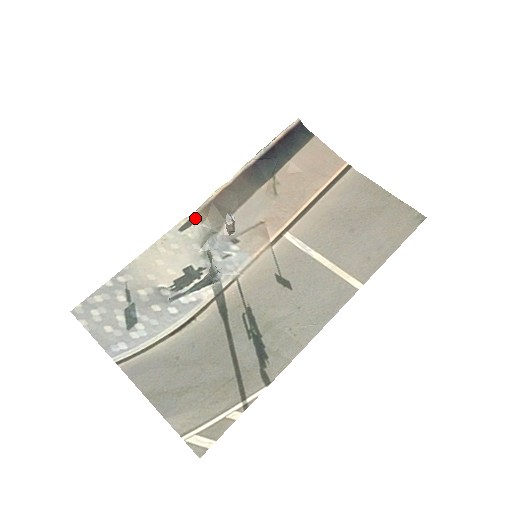
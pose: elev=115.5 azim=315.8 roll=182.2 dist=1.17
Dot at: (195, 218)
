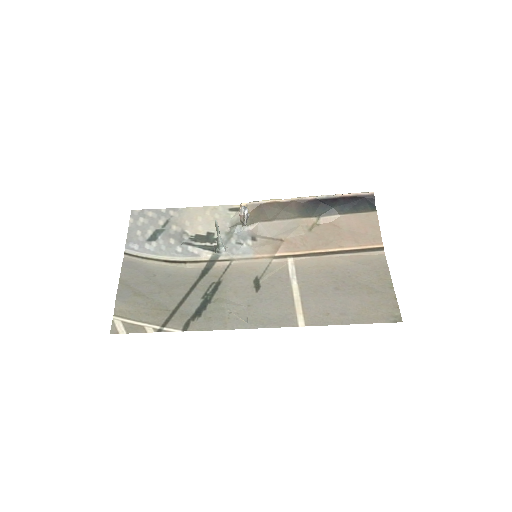
Dot at: occluded
